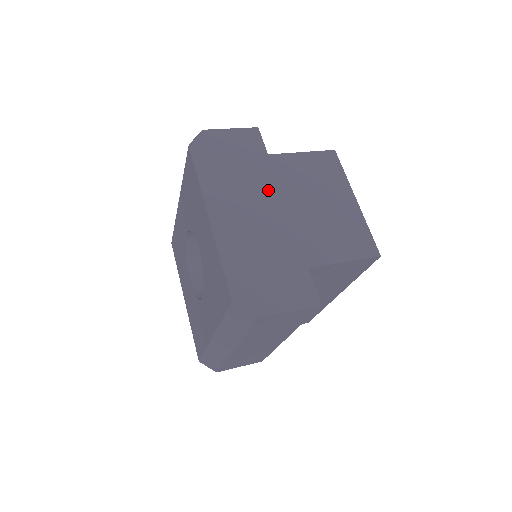
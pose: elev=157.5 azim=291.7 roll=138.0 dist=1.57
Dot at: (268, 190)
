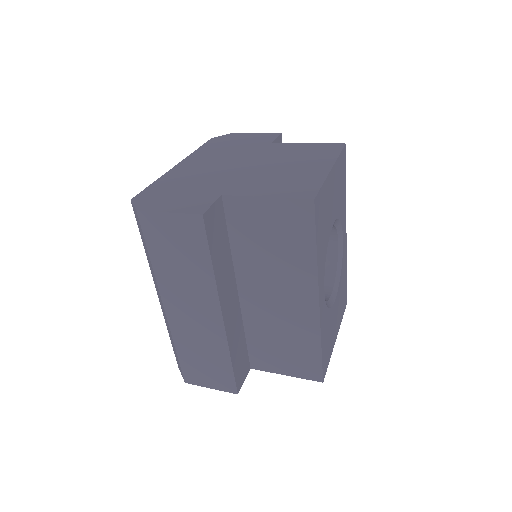
Dot at: (245, 157)
